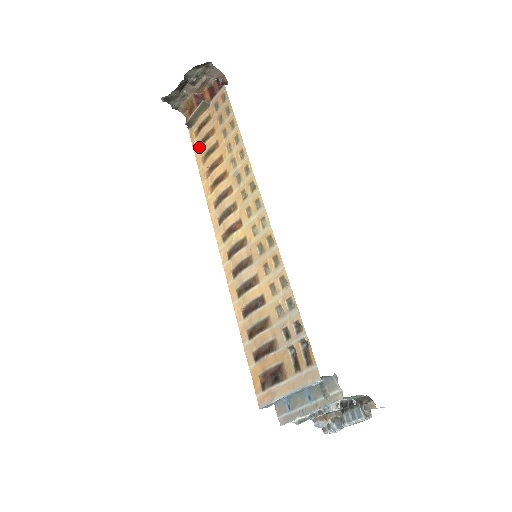
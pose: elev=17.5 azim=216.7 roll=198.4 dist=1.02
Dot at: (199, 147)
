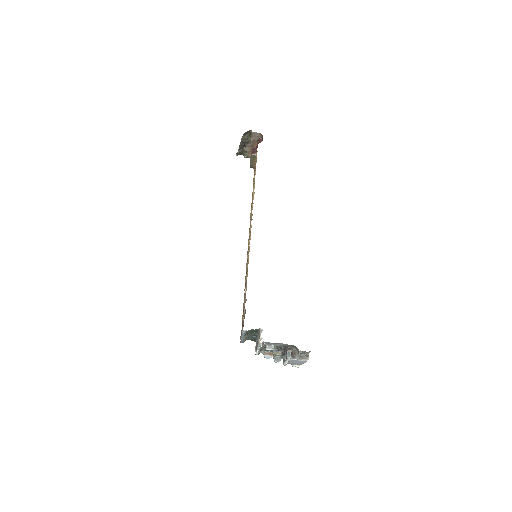
Dot at: occluded
